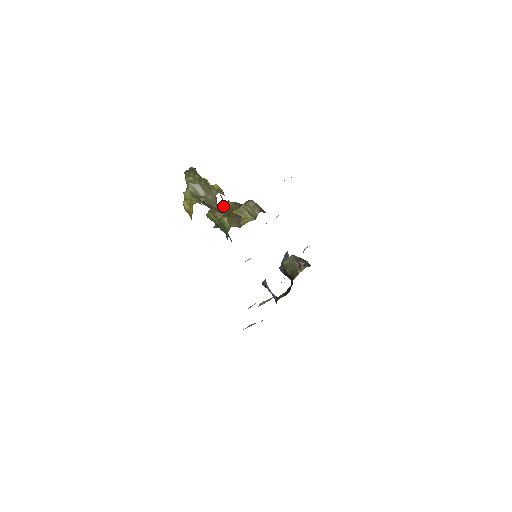
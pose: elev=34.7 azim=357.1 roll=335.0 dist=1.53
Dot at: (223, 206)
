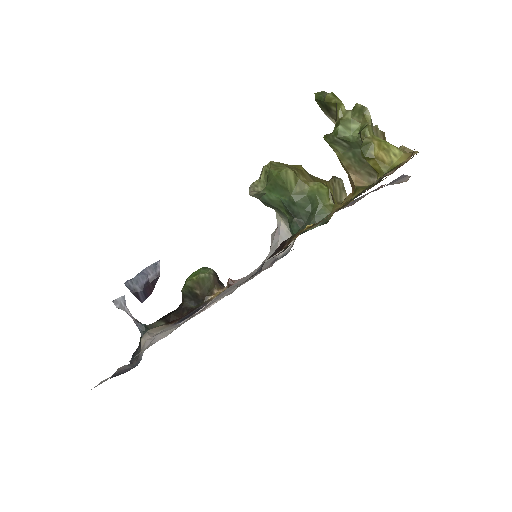
Dot at: (302, 169)
